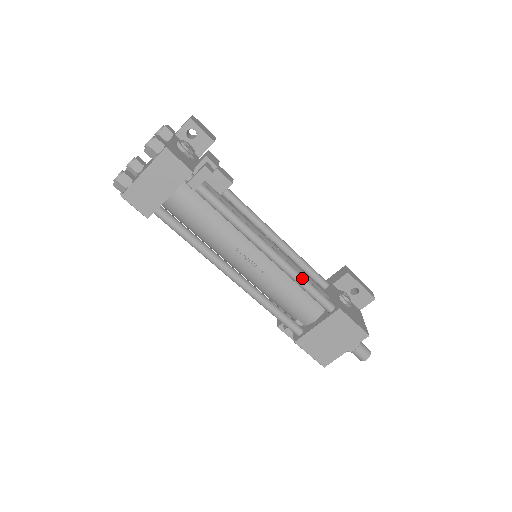
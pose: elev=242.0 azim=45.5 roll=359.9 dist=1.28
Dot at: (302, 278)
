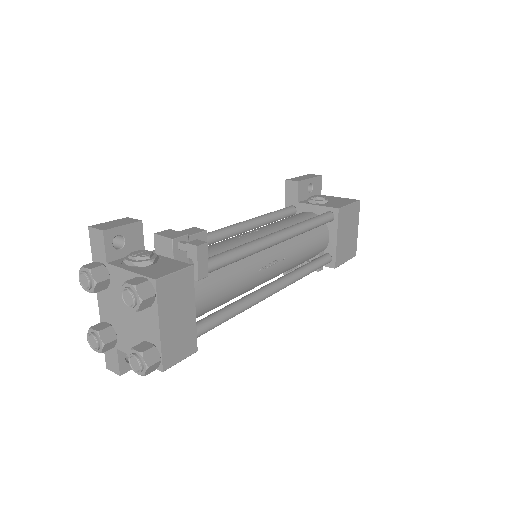
Dot at: (306, 224)
